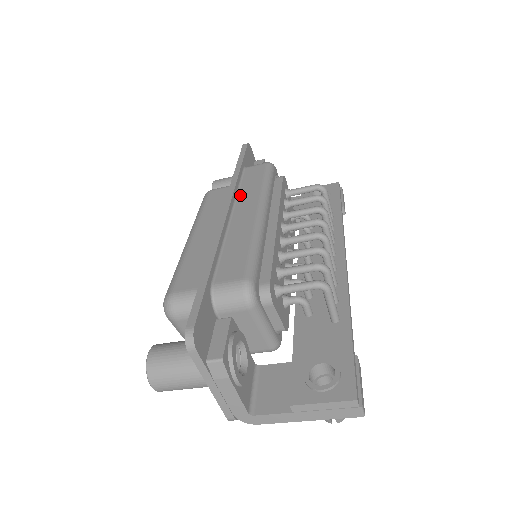
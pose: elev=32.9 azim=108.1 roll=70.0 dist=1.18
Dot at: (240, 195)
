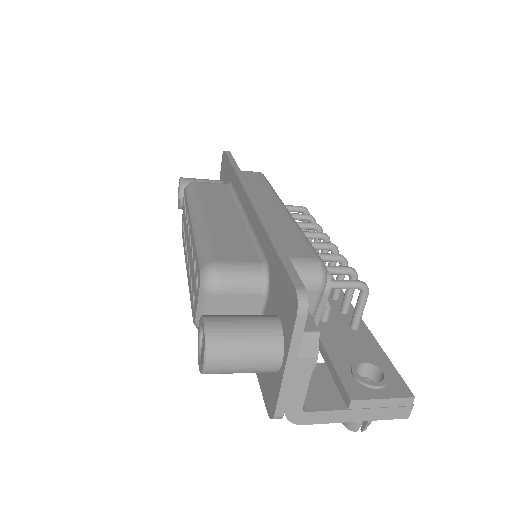
Dot at: occluded
